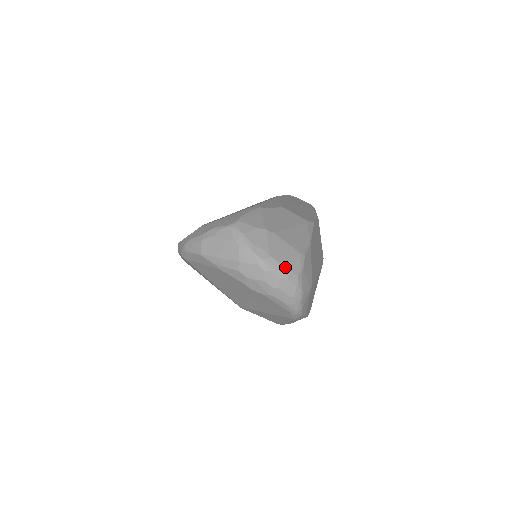
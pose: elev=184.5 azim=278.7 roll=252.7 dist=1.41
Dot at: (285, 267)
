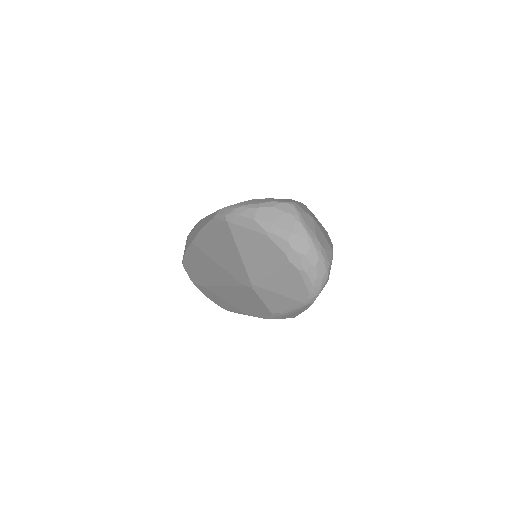
Dot at: (324, 251)
